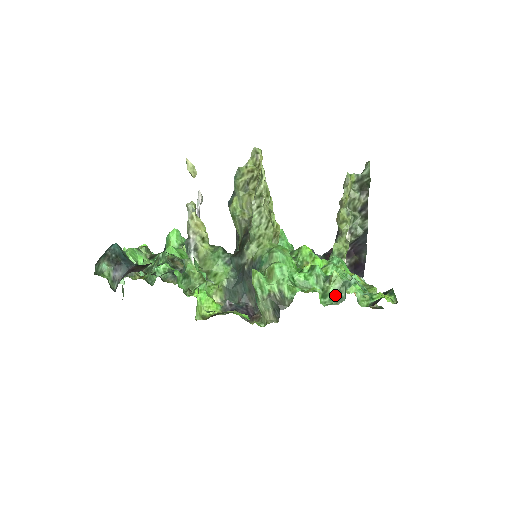
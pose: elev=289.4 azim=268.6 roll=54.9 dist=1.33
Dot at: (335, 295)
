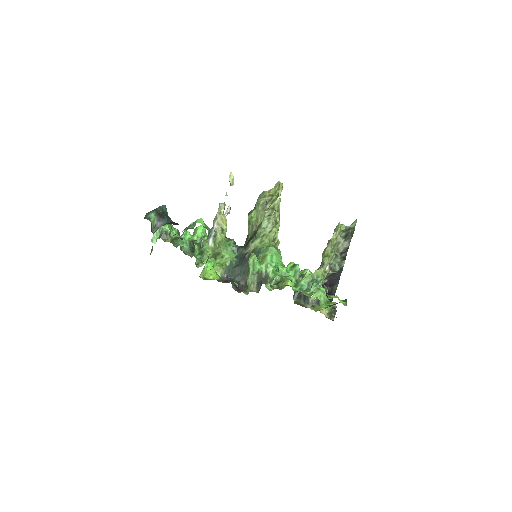
Dot at: (304, 286)
